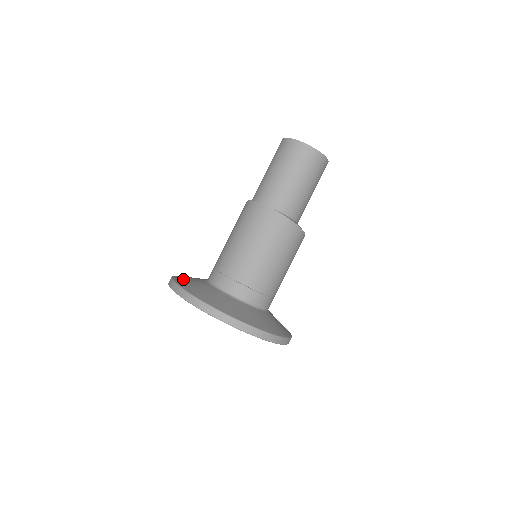
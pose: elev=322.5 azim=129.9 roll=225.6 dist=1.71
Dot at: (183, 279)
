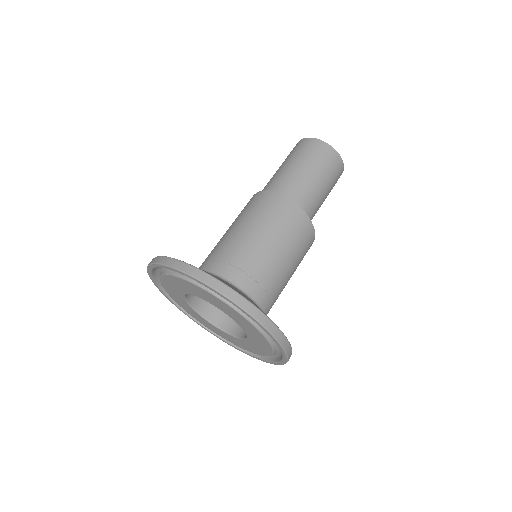
Dot at: occluded
